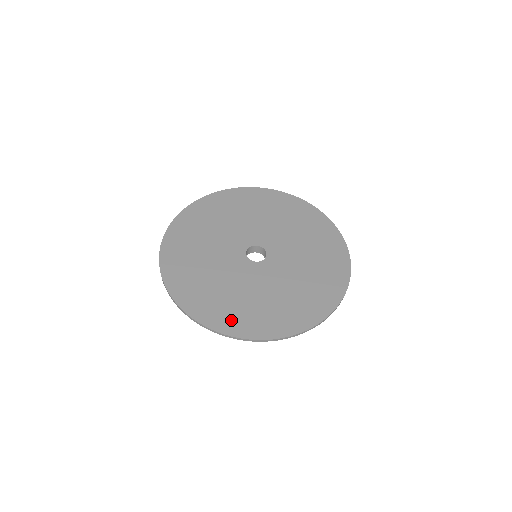
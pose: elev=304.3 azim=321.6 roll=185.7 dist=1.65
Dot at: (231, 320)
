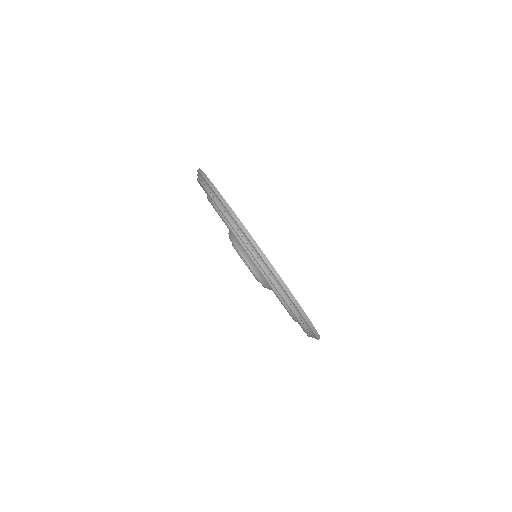
Dot at: occluded
